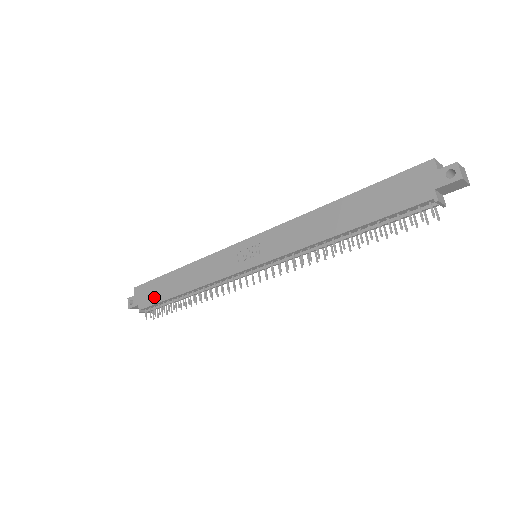
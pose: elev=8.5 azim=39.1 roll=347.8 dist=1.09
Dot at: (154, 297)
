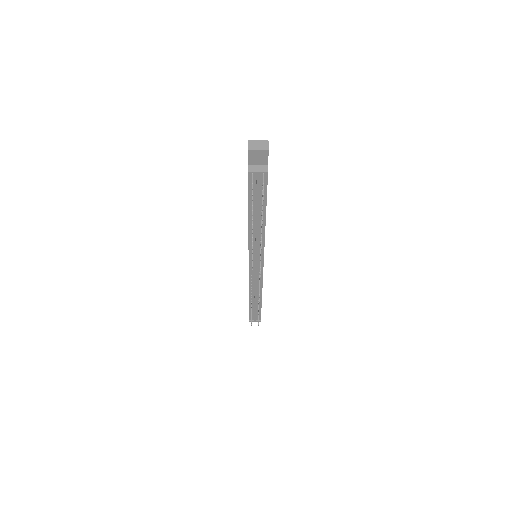
Dot at: occluded
